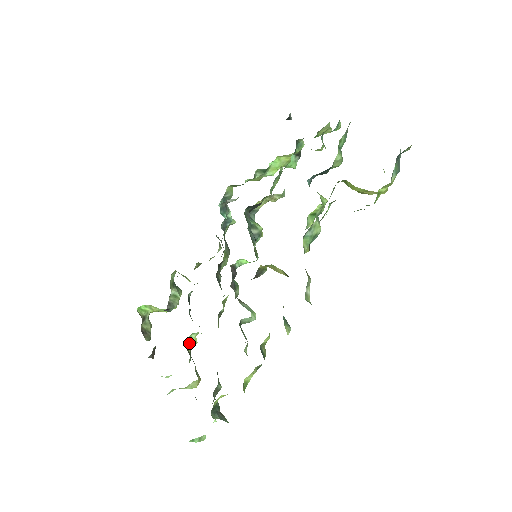
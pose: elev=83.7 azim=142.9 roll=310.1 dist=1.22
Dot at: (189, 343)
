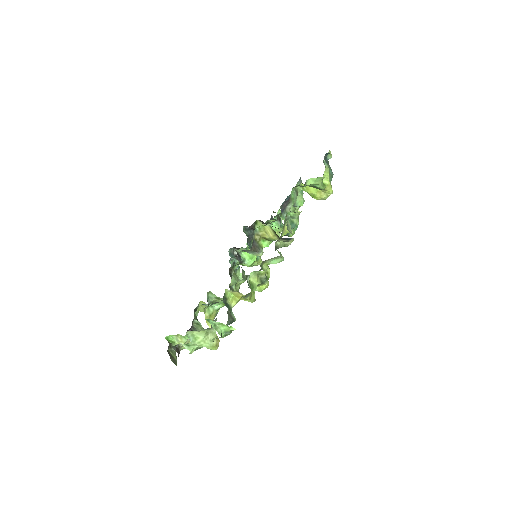
Dot at: occluded
